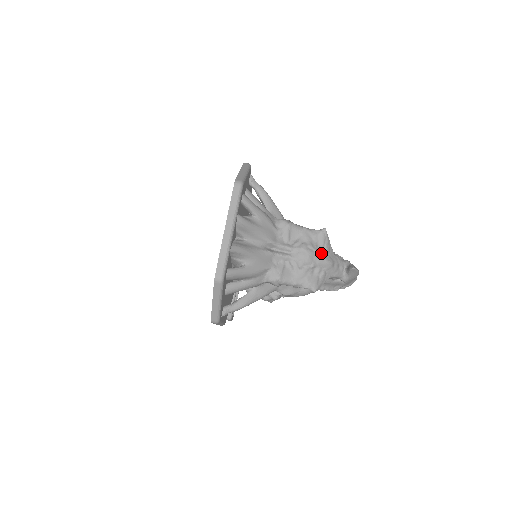
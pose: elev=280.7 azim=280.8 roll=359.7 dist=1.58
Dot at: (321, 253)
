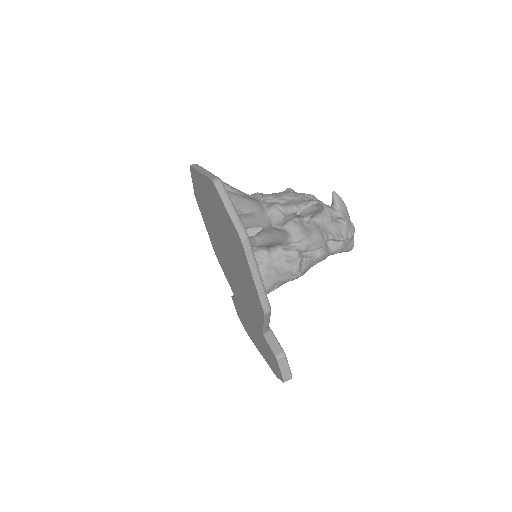
Dot at: occluded
